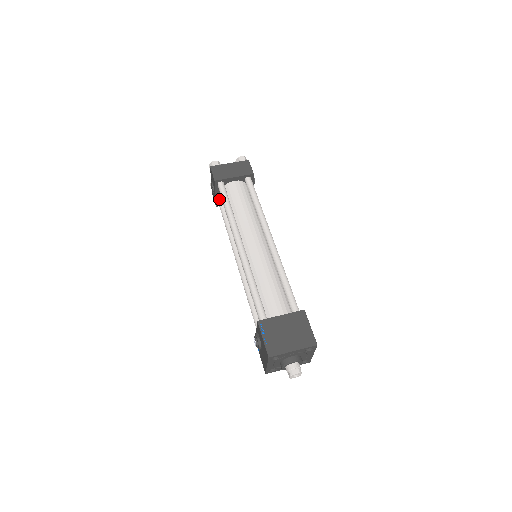
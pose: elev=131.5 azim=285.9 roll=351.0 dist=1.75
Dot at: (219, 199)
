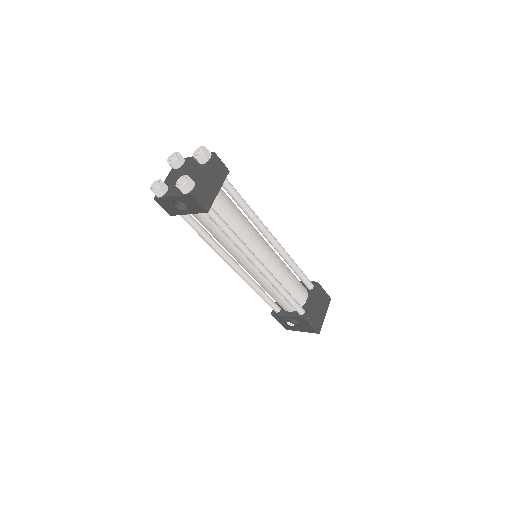
Dot at: occluded
